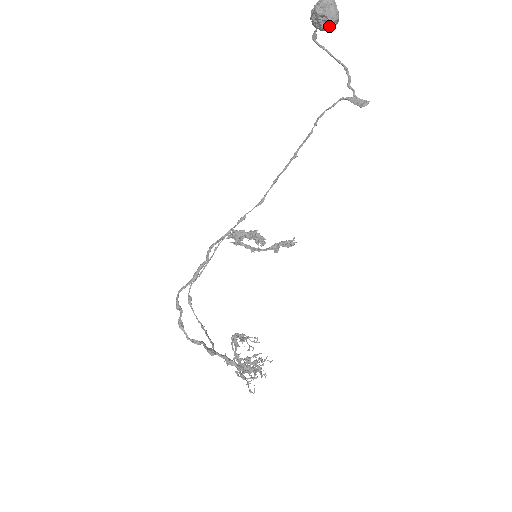
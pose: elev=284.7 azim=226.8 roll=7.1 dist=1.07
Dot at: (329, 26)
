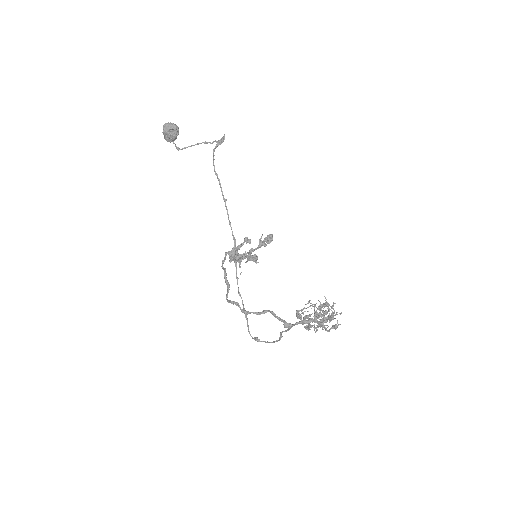
Dot at: (176, 132)
